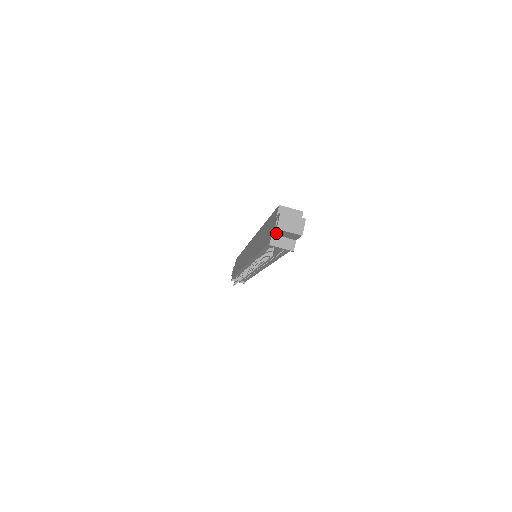
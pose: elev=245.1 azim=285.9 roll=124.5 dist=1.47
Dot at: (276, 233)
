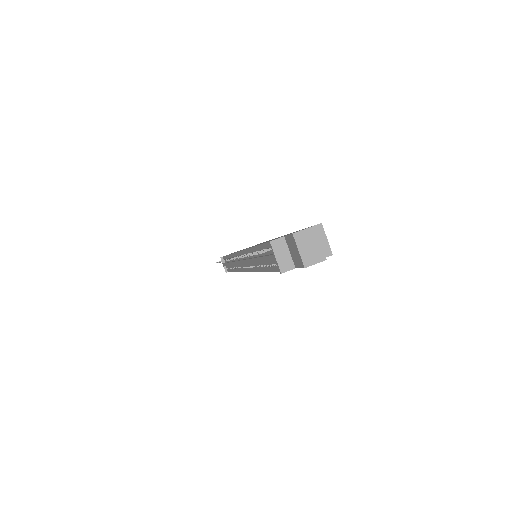
Dot at: (288, 239)
